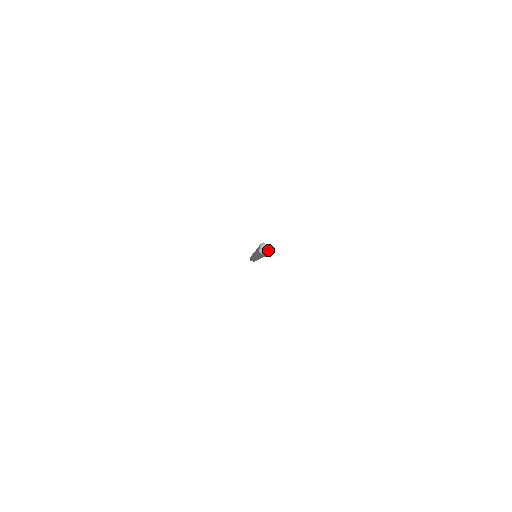
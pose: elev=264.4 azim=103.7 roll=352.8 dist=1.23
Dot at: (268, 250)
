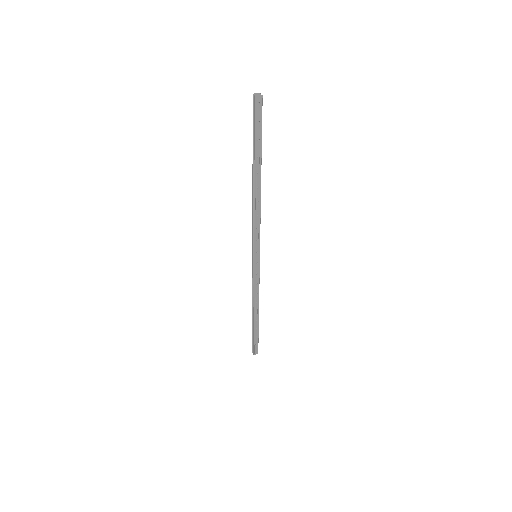
Dot at: (258, 96)
